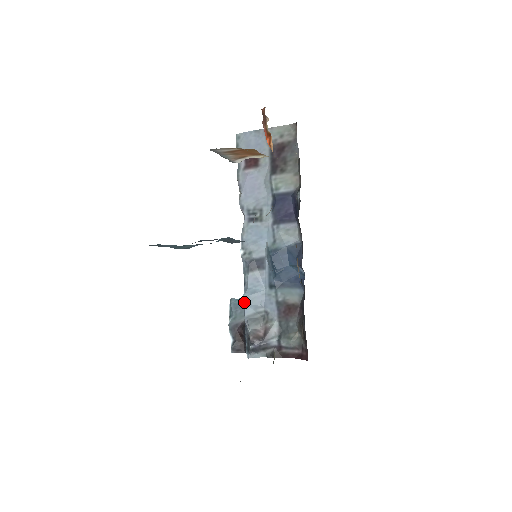
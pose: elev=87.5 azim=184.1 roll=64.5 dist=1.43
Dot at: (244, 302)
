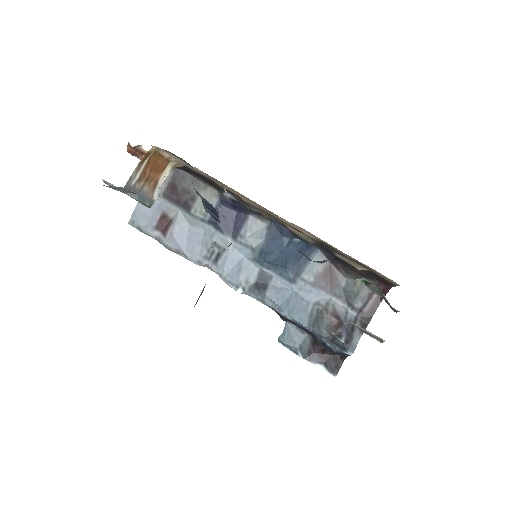
Dot at: (291, 318)
